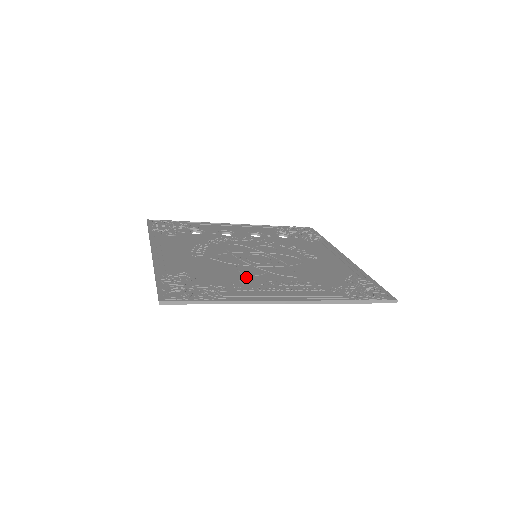
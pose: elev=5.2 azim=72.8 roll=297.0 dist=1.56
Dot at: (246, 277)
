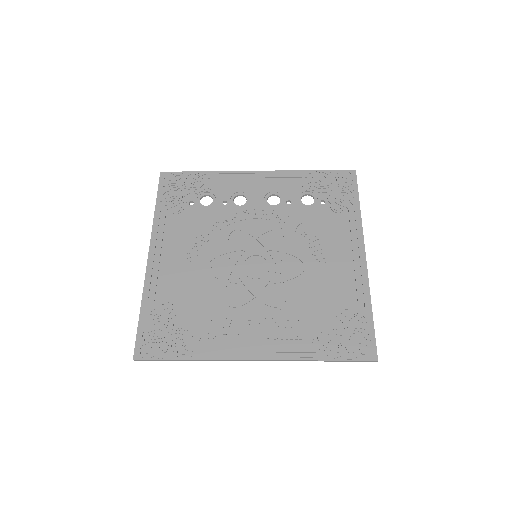
Dot at: (227, 310)
